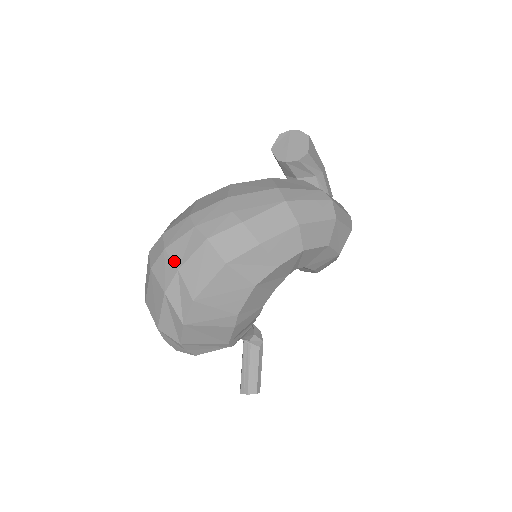
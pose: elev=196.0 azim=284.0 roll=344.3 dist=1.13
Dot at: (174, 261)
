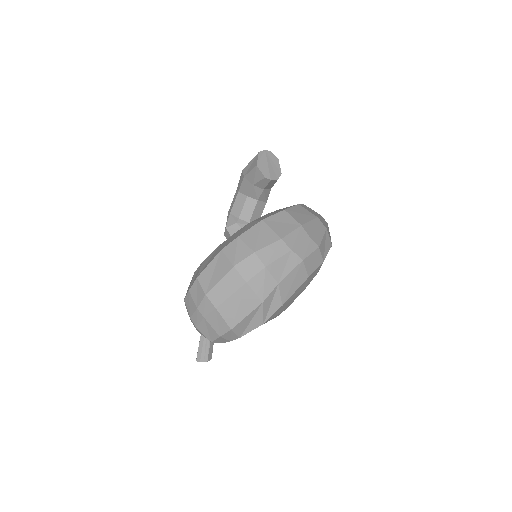
Dot at: (275, 277)
